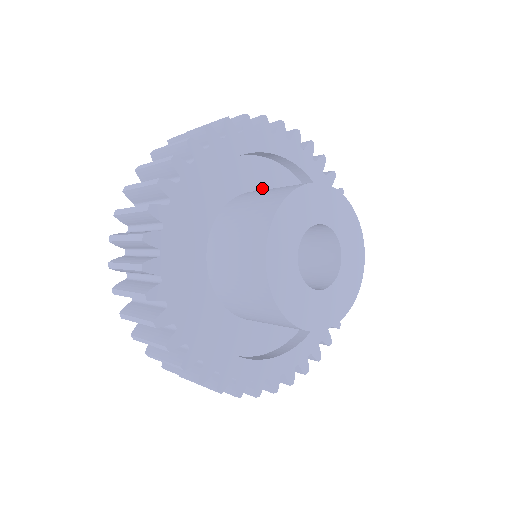
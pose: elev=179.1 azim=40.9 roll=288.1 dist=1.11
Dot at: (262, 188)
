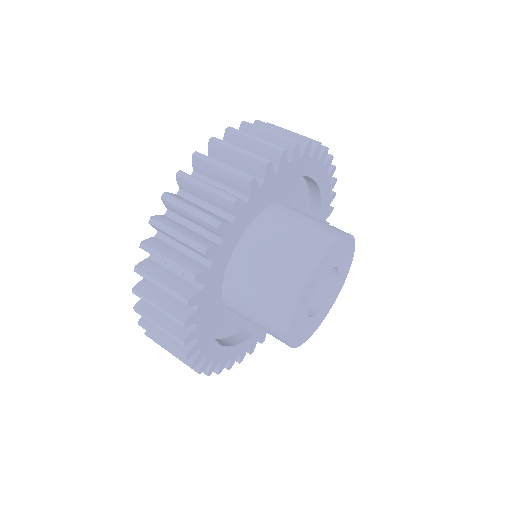
Dot at: (286, 200)
